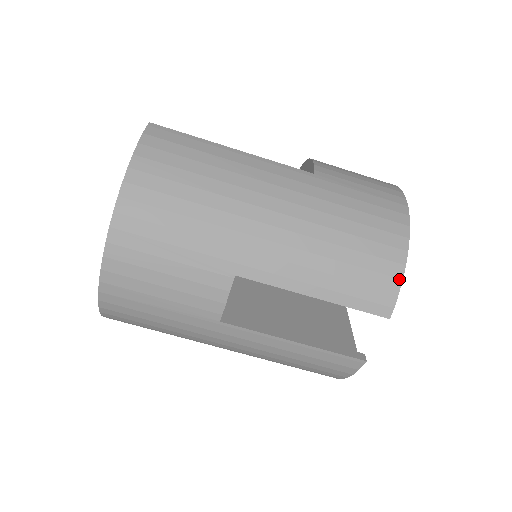
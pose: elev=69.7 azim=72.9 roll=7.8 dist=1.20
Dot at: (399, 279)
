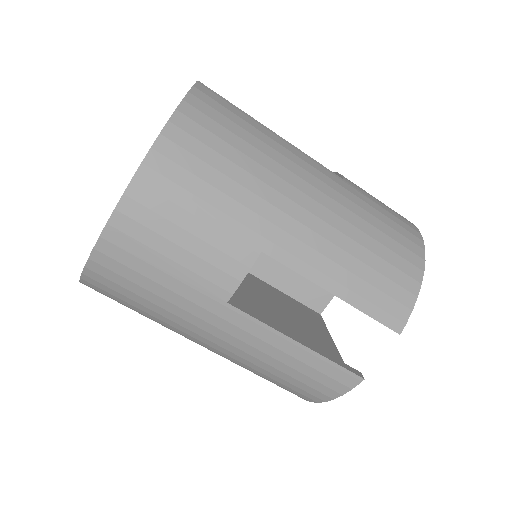
Dot at: (415, 296)
